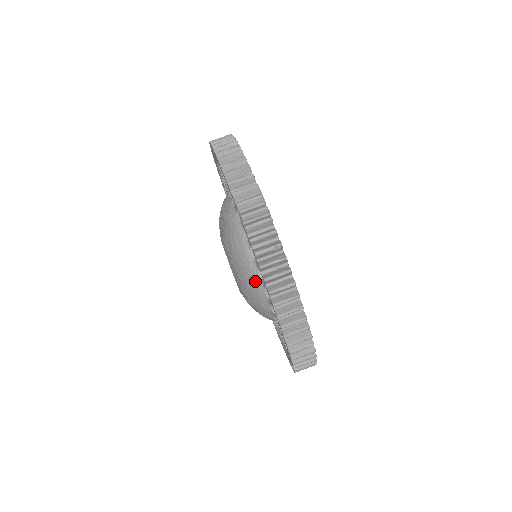
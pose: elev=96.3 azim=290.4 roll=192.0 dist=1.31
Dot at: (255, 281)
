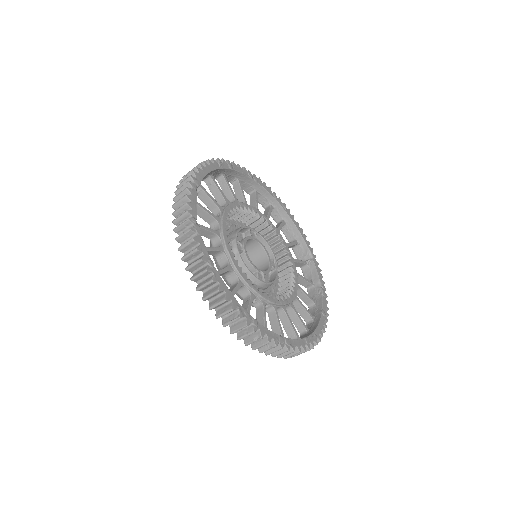
Dot at: occluded
